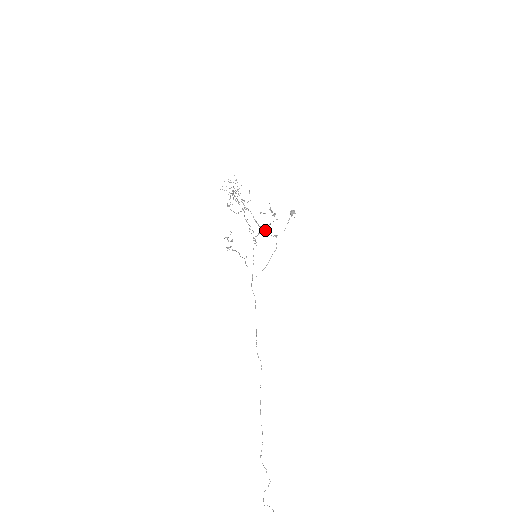
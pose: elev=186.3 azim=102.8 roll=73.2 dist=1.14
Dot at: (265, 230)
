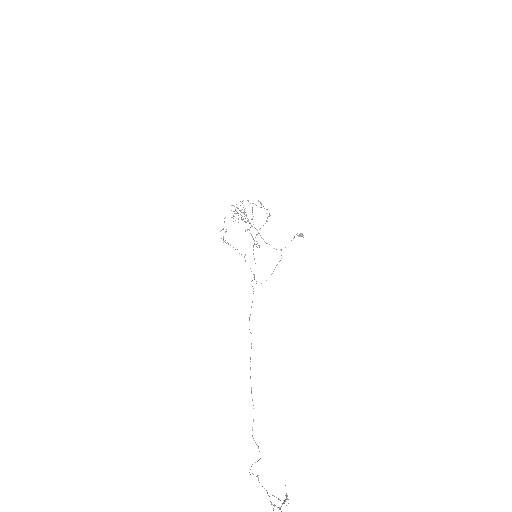
Dot at: occluded
